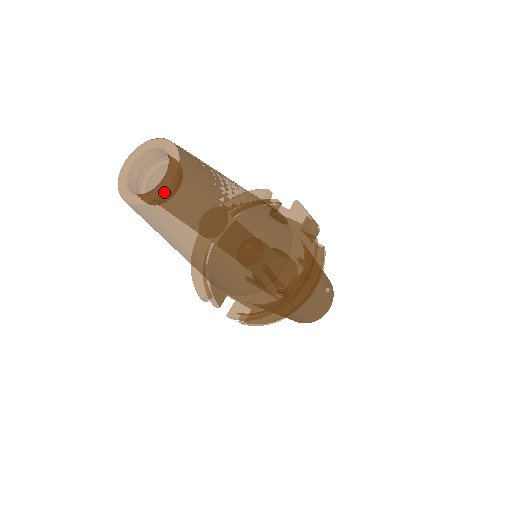
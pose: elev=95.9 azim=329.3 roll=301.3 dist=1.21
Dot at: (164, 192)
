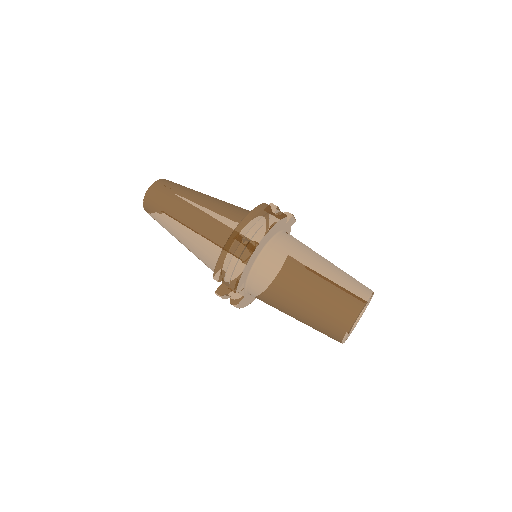
Dot at: (150, 188)
